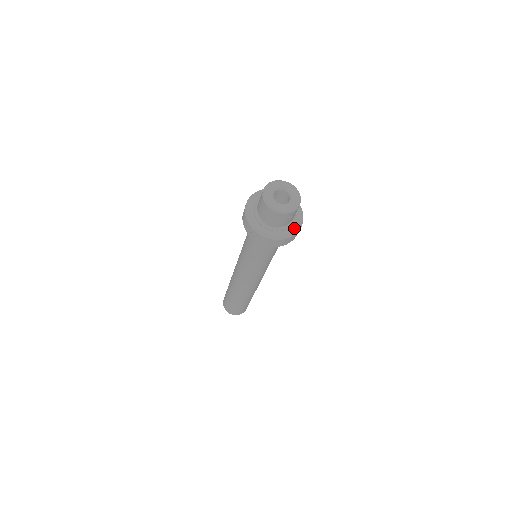
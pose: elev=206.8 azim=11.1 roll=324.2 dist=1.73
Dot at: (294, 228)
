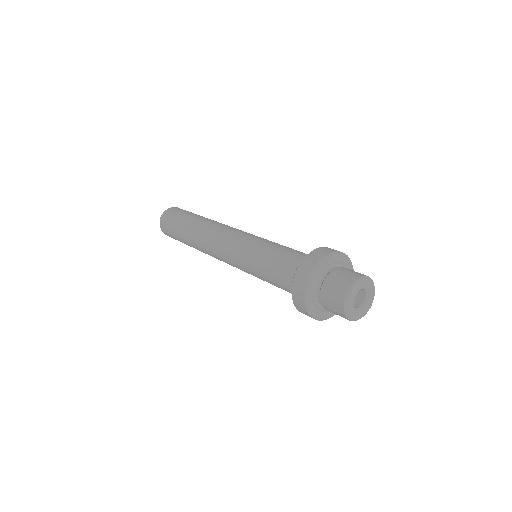
Dot at: occluded
